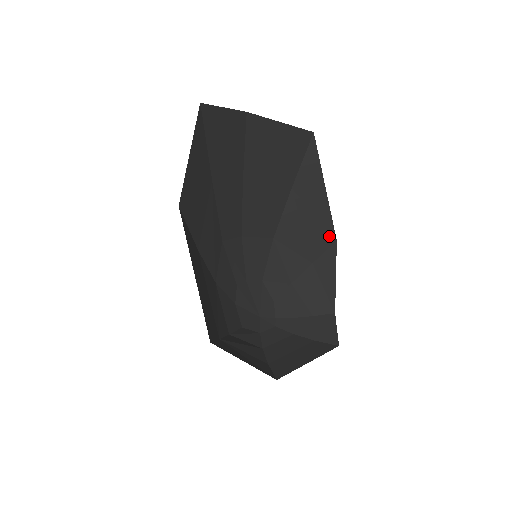
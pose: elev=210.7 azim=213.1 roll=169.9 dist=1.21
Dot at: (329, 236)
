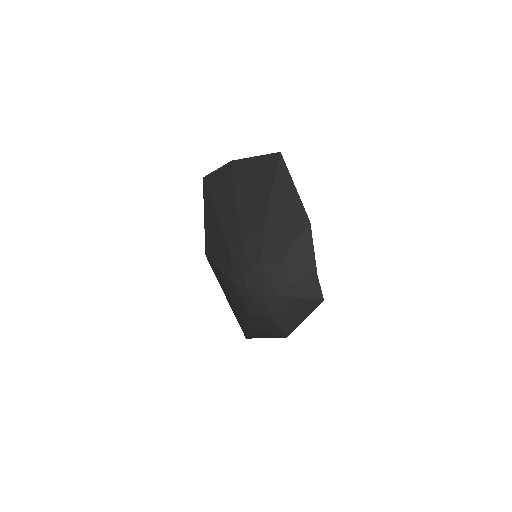
Dot at: (304, 220)
